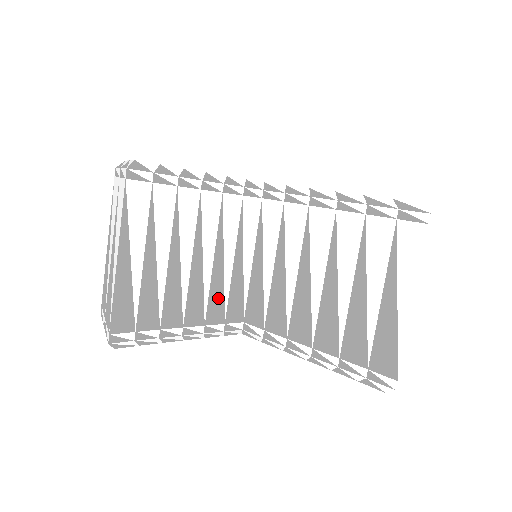
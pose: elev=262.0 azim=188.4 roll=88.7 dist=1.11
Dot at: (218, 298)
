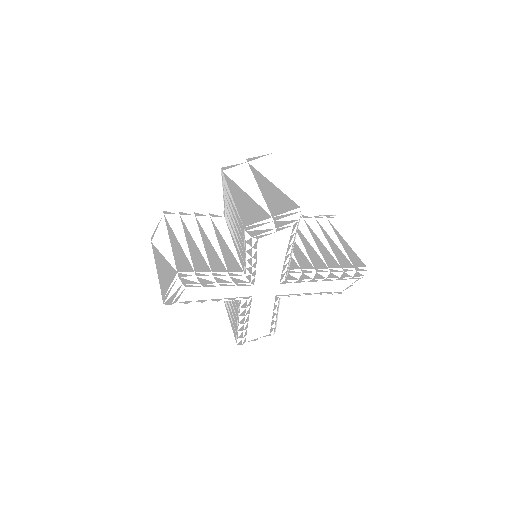
Dot at: occluded
